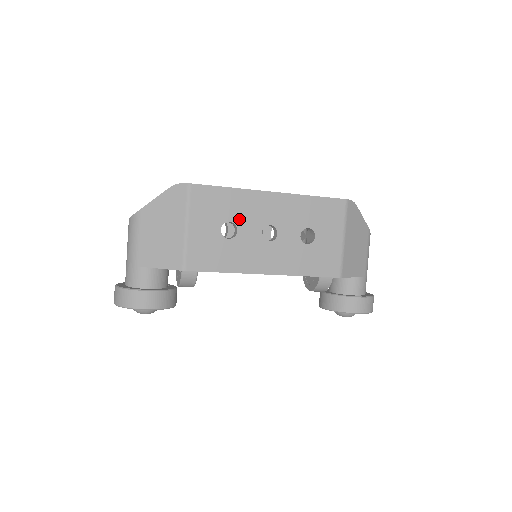
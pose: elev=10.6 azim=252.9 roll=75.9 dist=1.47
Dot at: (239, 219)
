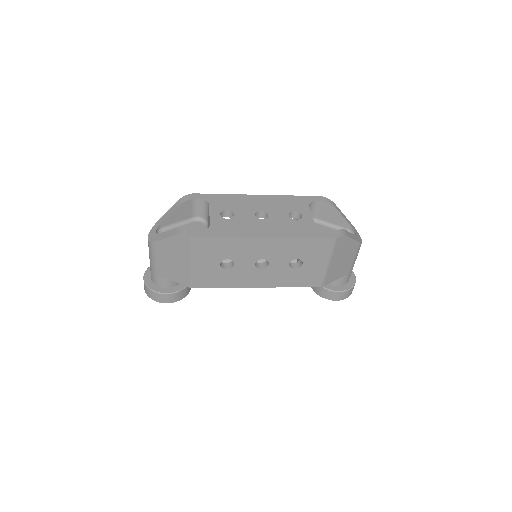
Dot at: (236, 257)
